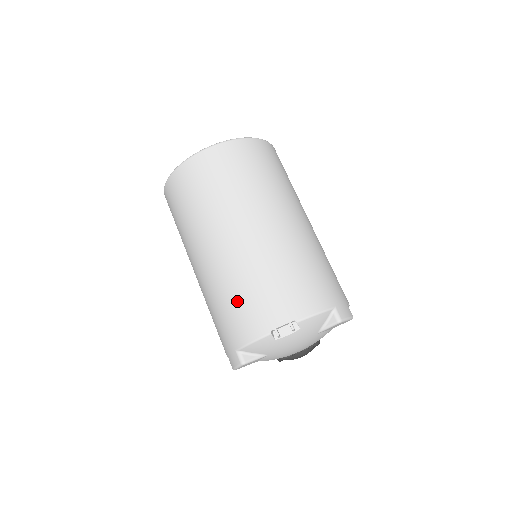
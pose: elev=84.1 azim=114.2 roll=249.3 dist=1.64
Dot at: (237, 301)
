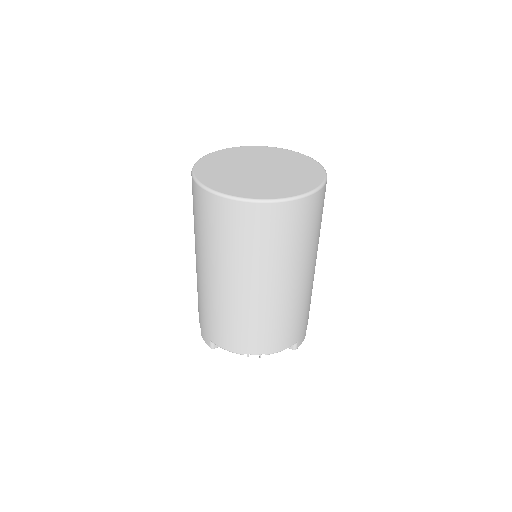
Dot at: (228, 325)
